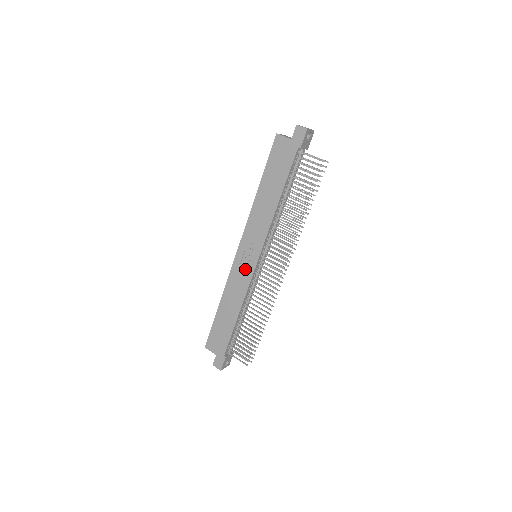
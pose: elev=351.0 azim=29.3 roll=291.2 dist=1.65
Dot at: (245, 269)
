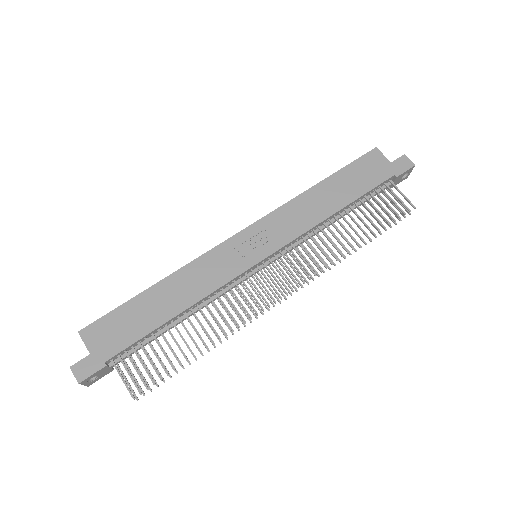
Dot at: (236, 260)
